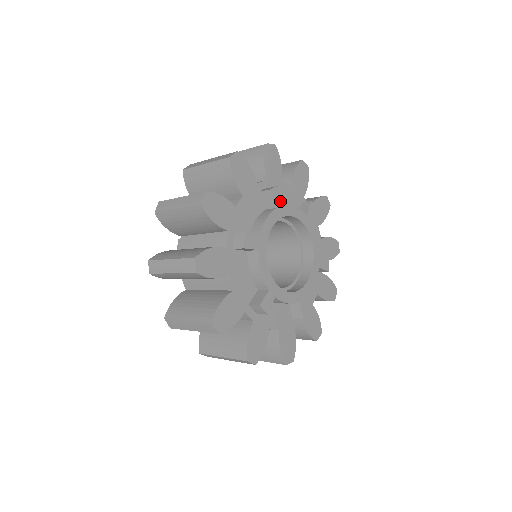
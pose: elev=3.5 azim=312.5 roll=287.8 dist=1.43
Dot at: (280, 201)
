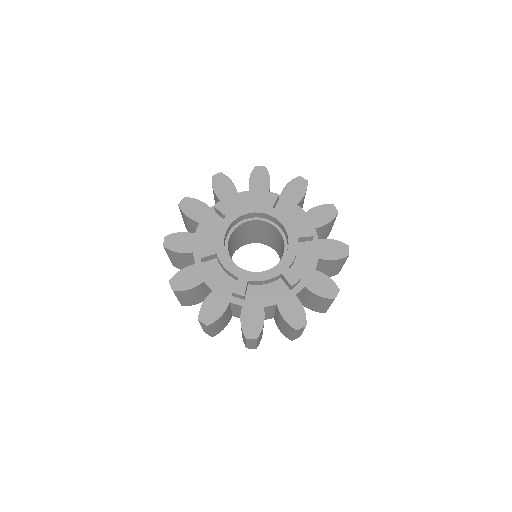
Dot at: (272, 204)
